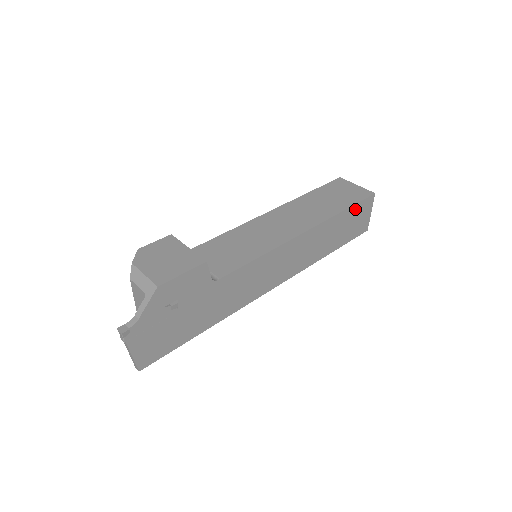
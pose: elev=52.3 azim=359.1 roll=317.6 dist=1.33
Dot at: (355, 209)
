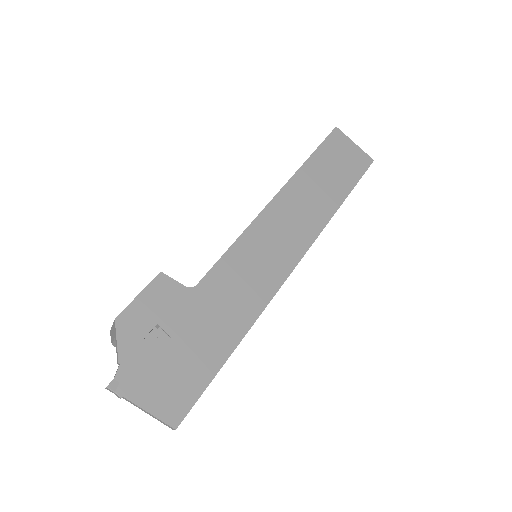
Dot at: (325, 150)
